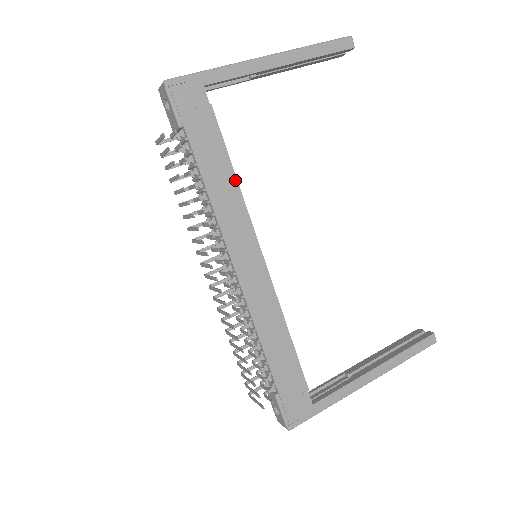
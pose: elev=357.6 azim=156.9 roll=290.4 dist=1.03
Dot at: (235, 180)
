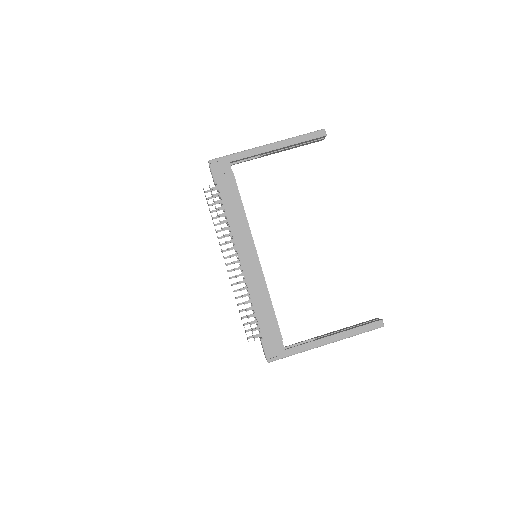
Dot at: (244, 212)
